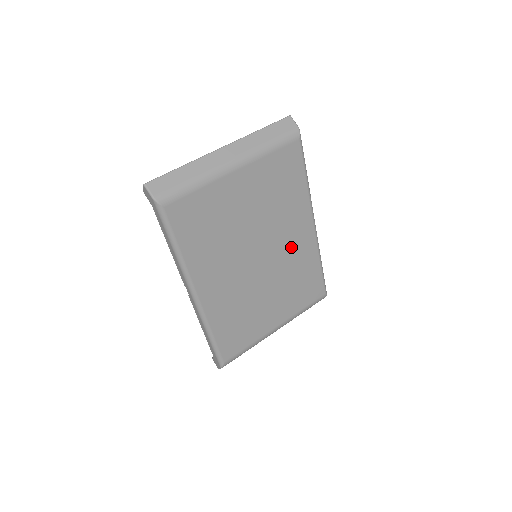
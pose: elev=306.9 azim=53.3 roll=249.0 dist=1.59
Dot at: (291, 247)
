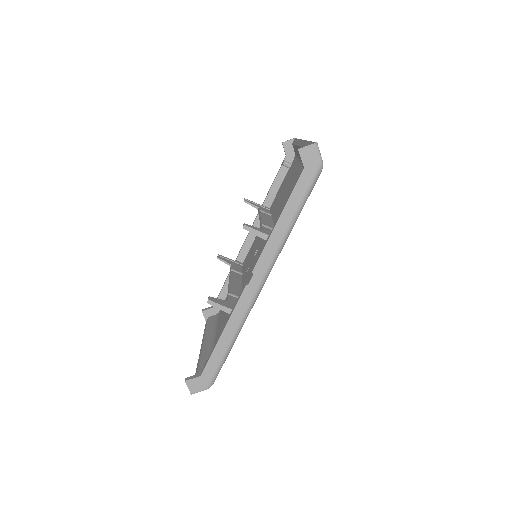
Dot at: occluded
